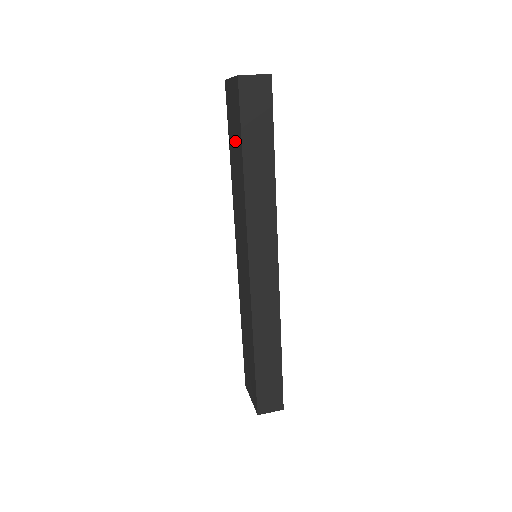
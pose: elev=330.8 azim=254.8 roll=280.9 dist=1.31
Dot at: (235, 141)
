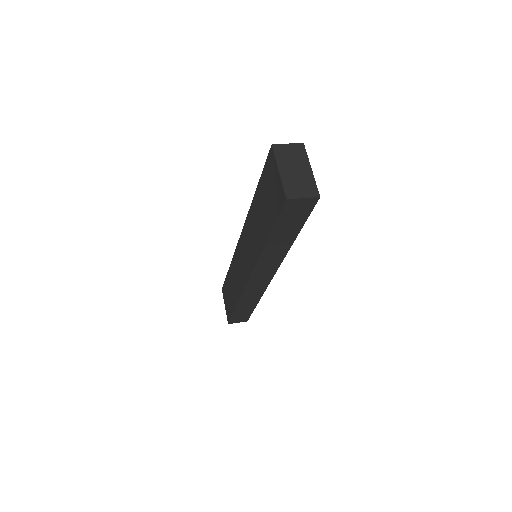
Dot at: (265, 208)
